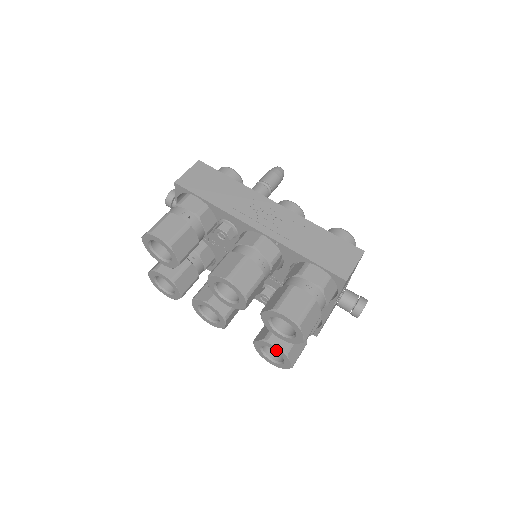
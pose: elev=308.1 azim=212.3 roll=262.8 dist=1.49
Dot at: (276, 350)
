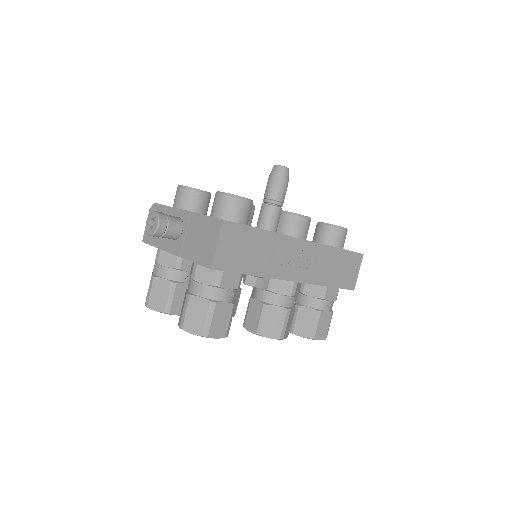
Dot at: occluded
